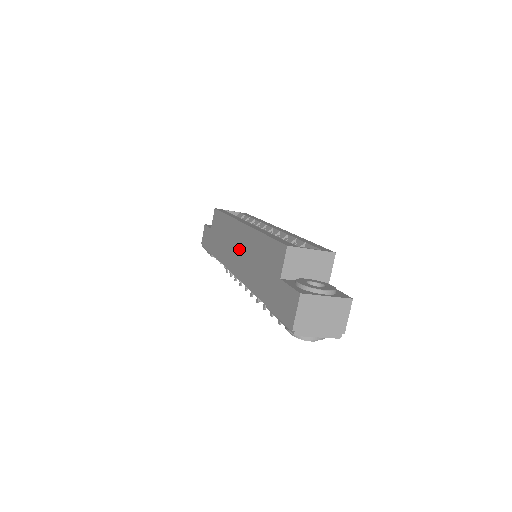
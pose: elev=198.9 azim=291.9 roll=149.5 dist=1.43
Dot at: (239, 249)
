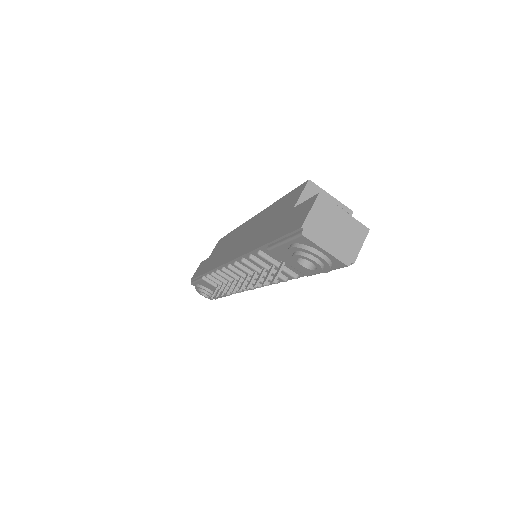
Dot at: (243, 237)
